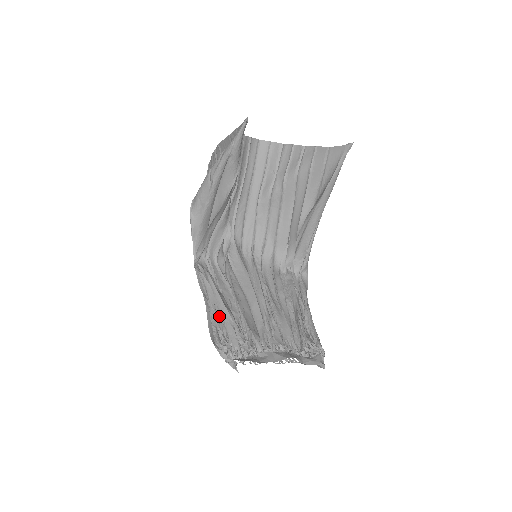
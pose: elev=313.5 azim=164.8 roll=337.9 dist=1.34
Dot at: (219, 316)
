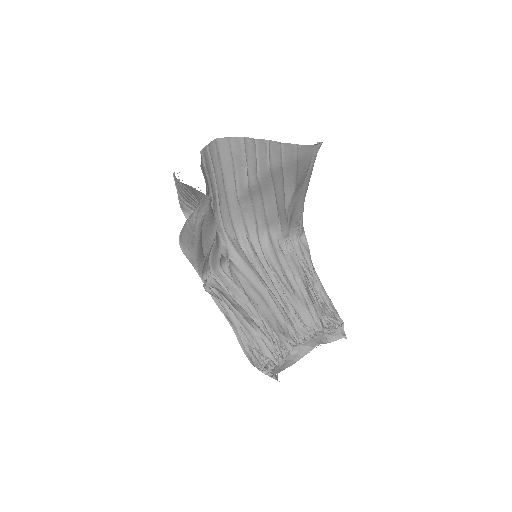
Dot at: (246, 331)
